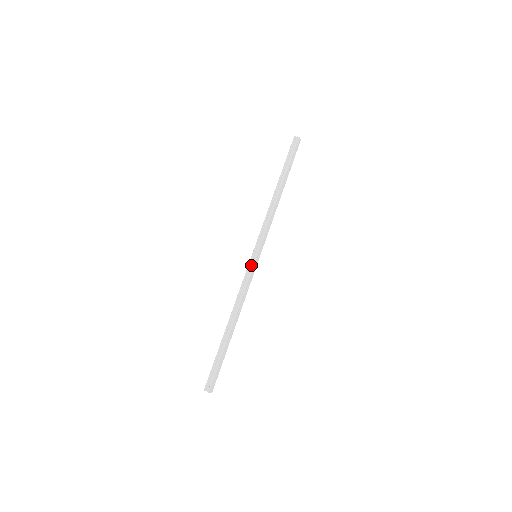
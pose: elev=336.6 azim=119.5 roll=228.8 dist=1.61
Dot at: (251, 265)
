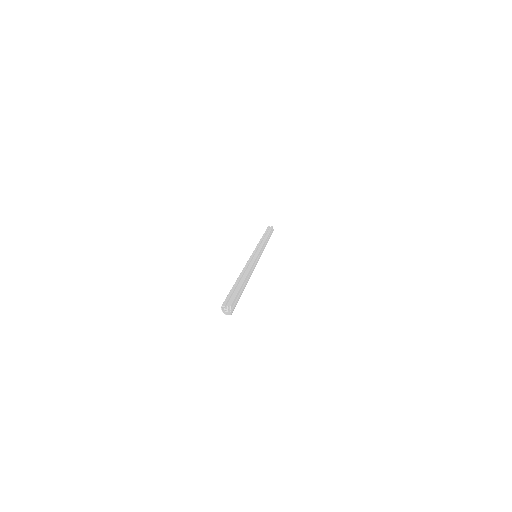
Dot at: (254, 256)
